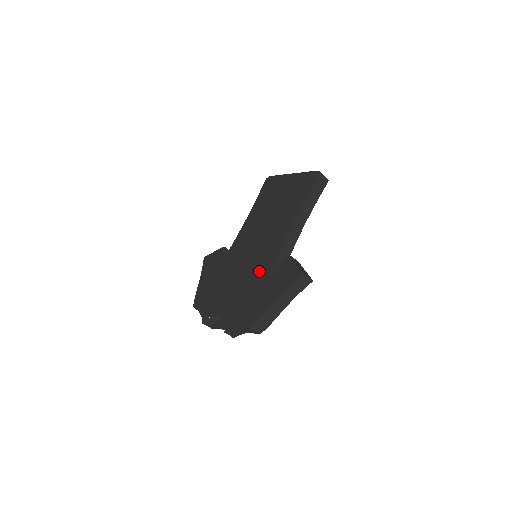
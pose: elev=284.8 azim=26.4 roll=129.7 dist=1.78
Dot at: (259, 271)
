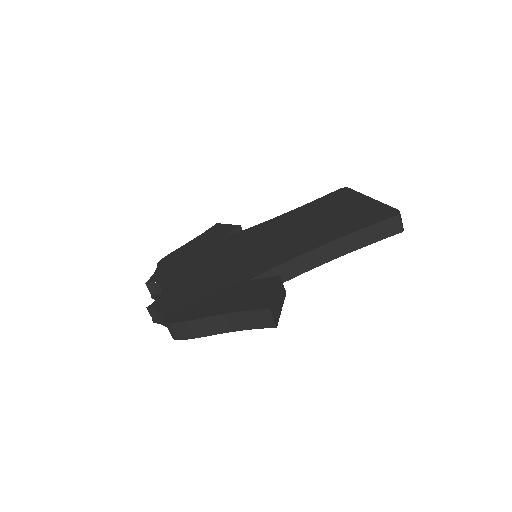
Dot at: (238, 271)
